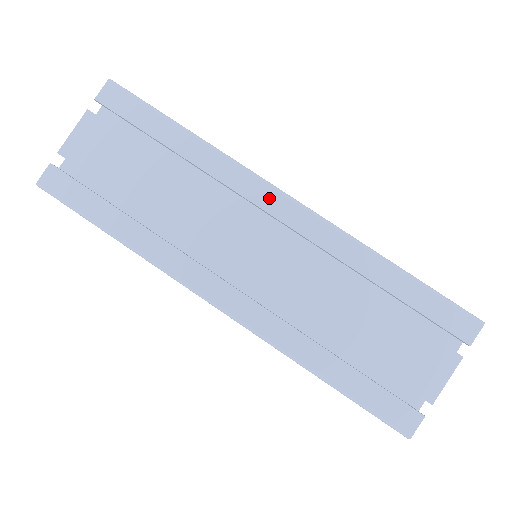
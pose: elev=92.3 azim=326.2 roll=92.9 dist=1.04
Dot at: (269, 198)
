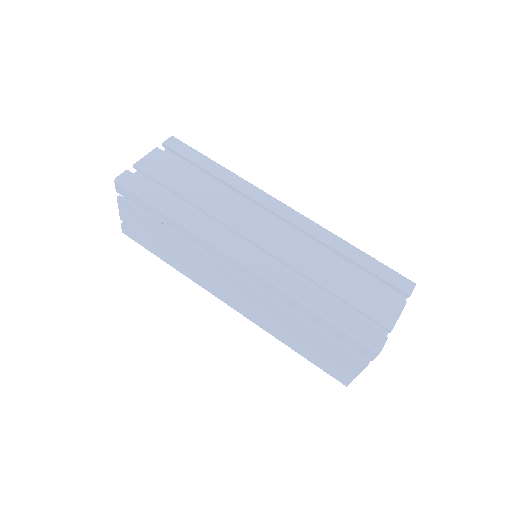
Dot at: (273, 204)
